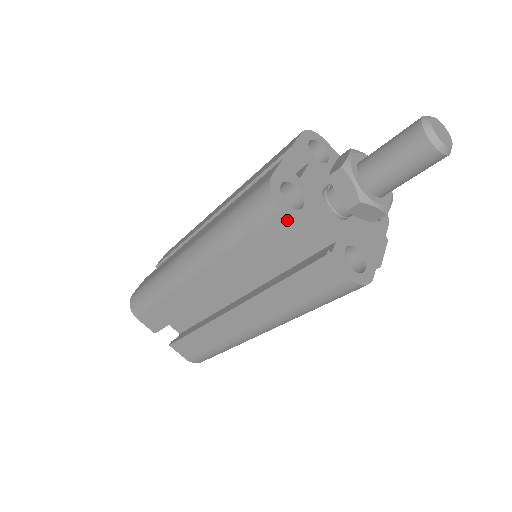
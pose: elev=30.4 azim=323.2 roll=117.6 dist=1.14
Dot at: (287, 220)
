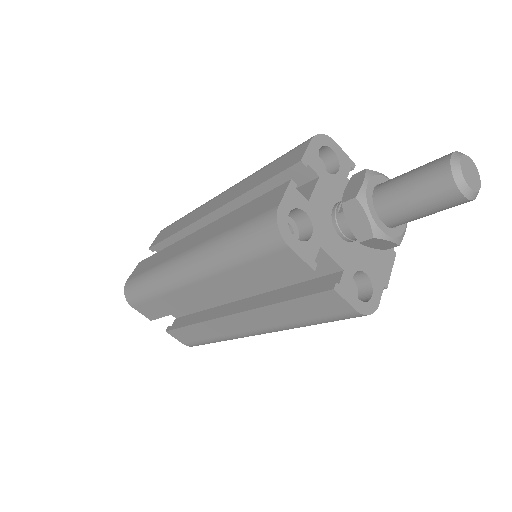
Dot at: (294, 255)
